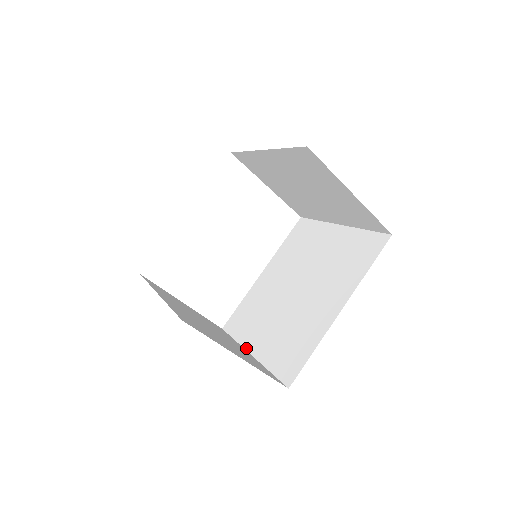
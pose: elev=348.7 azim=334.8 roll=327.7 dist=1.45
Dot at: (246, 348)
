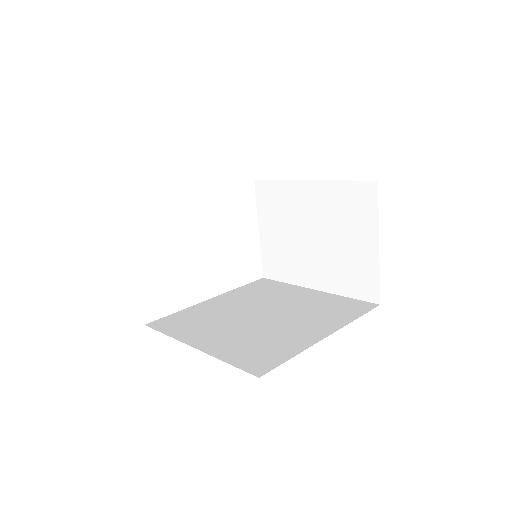
Dot at: (186, 342)
